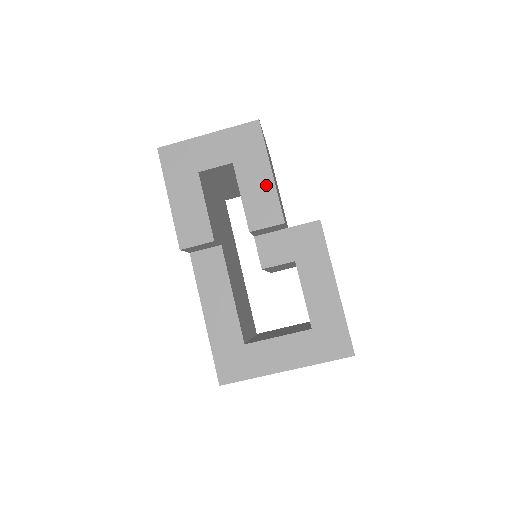
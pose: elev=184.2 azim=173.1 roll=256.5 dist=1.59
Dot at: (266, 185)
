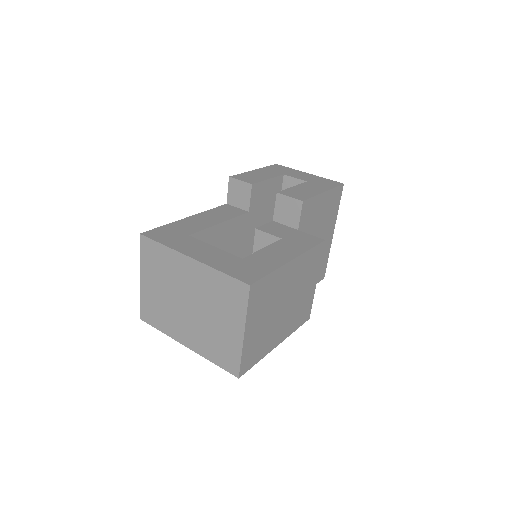
Dot at: (314, 192)
